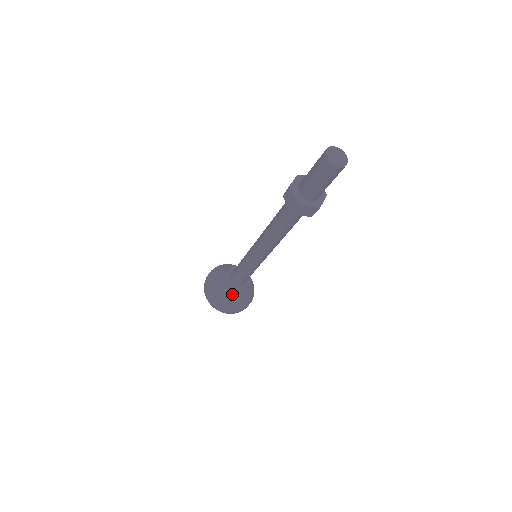
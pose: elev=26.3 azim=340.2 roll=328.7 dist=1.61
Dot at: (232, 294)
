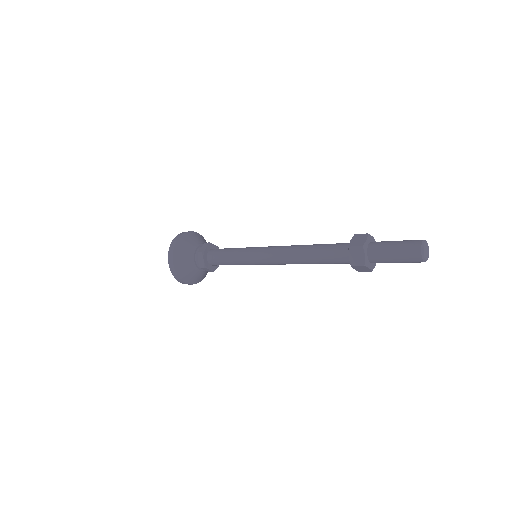
Dot at: (198, 269)
